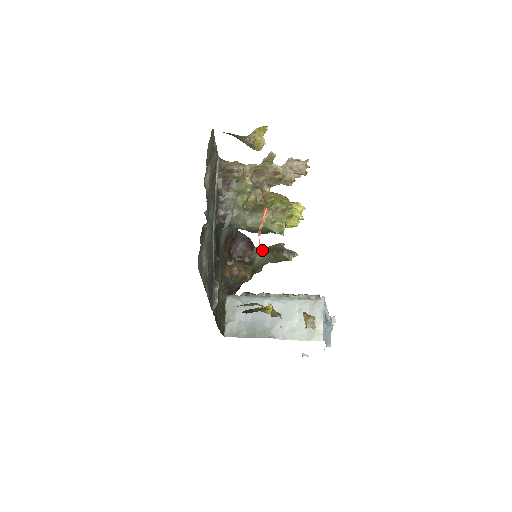
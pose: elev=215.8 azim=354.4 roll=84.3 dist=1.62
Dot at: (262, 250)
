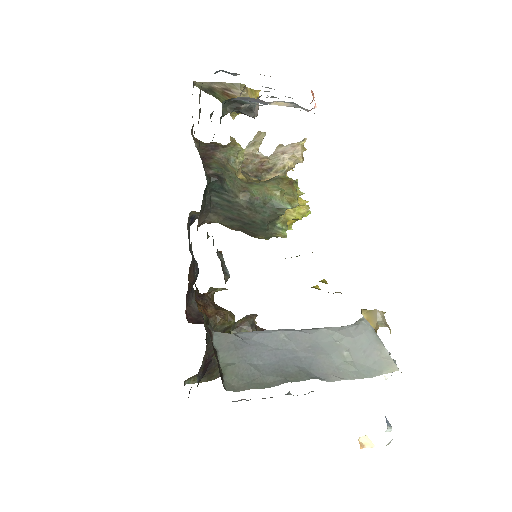
Dot at: occluded
